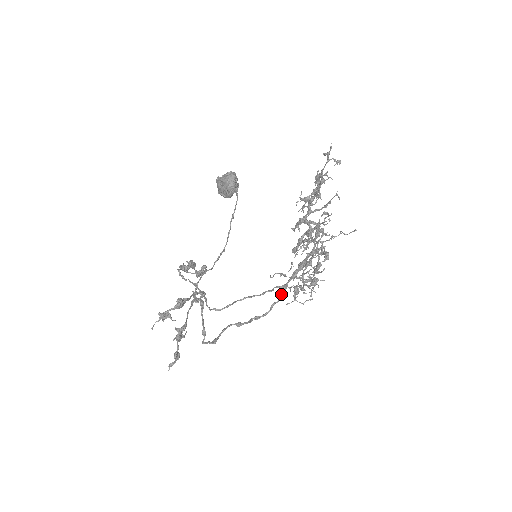
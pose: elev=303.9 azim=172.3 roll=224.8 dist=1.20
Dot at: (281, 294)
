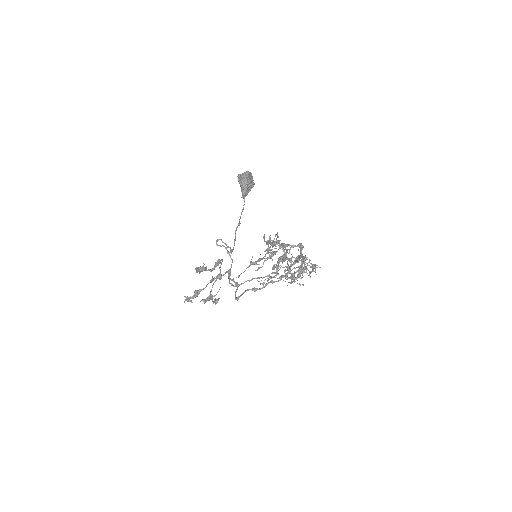
Dot at: (287, 272)
